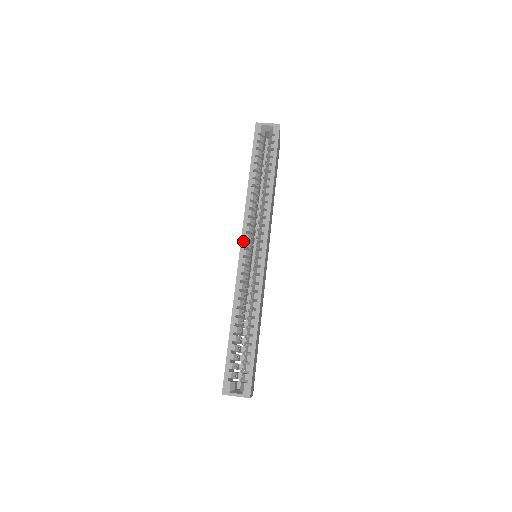
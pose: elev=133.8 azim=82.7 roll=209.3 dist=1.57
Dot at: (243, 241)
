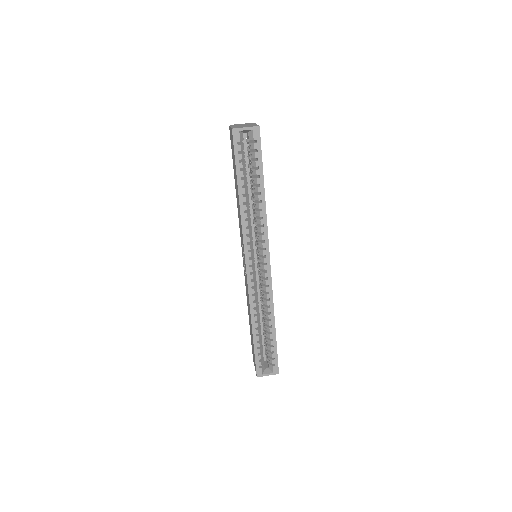
Dot at: (247, 260)
